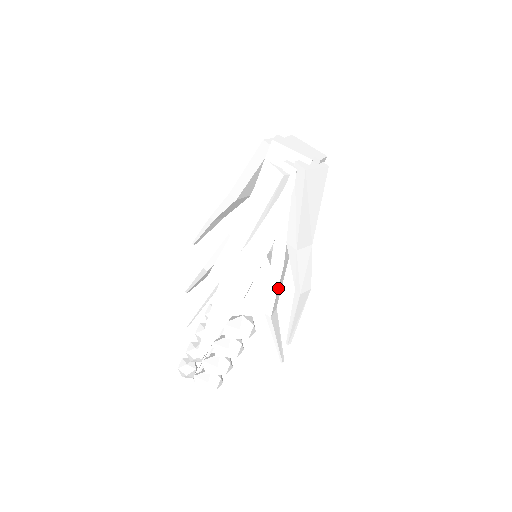
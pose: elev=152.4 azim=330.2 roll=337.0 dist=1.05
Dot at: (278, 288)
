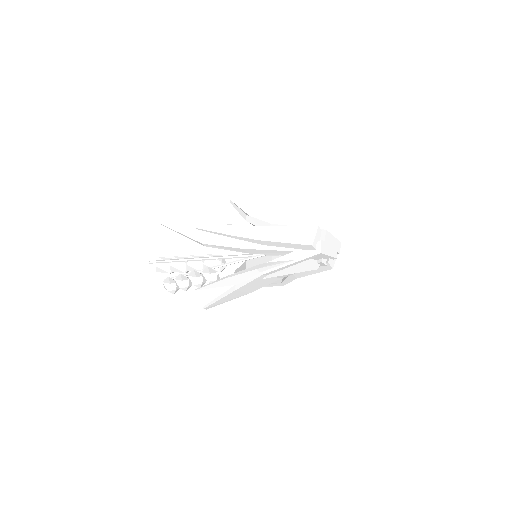
Dot at: occluded
